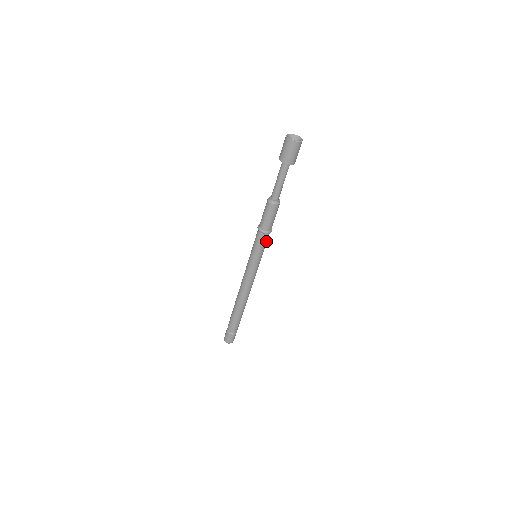
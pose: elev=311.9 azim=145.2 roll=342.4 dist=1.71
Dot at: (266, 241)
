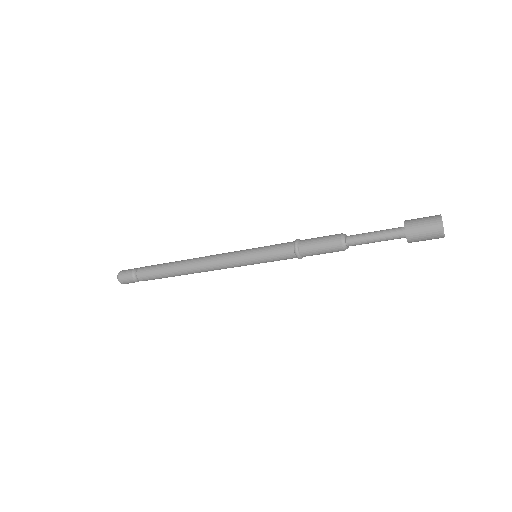
Dot at: (283, 256)
